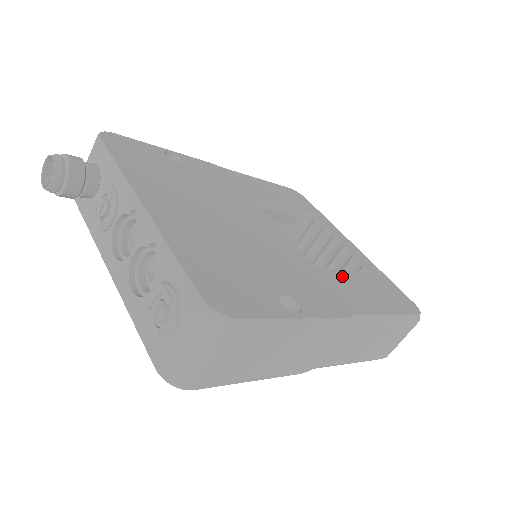
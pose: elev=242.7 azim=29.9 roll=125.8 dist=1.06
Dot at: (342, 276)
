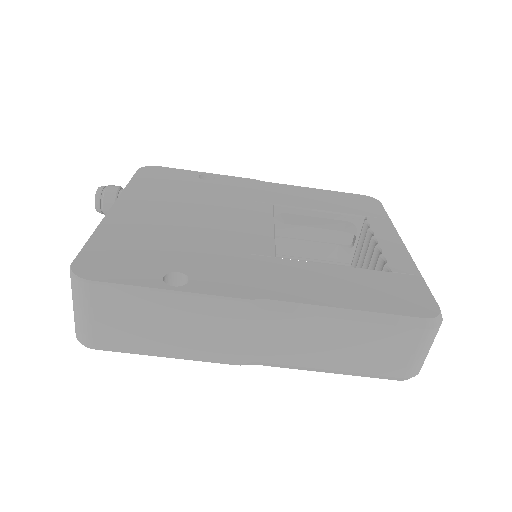
Dot at: (315, 268)
